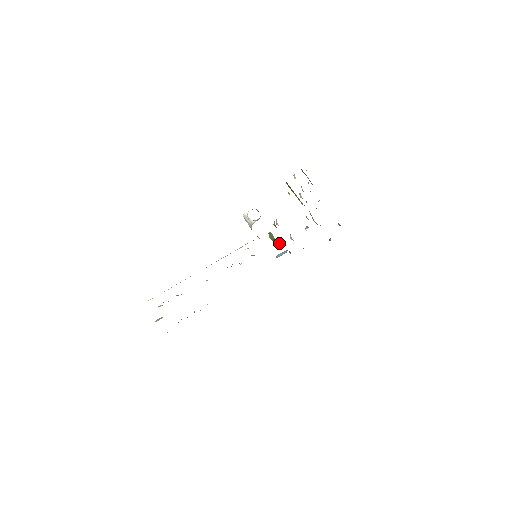
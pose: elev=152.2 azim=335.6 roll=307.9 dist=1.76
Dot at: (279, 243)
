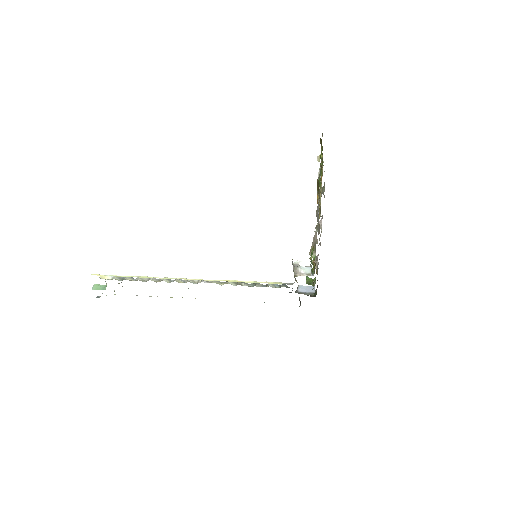
Dot at: occluded
